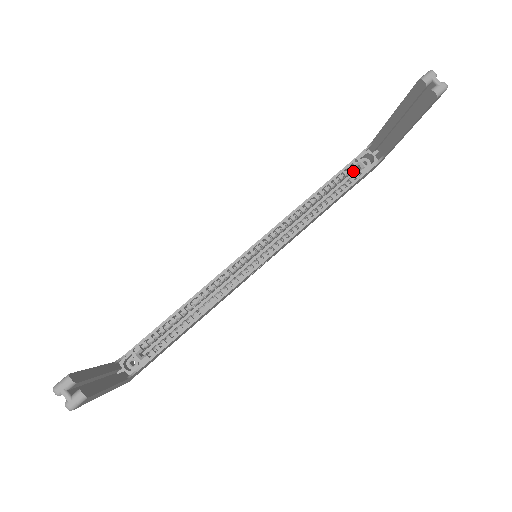
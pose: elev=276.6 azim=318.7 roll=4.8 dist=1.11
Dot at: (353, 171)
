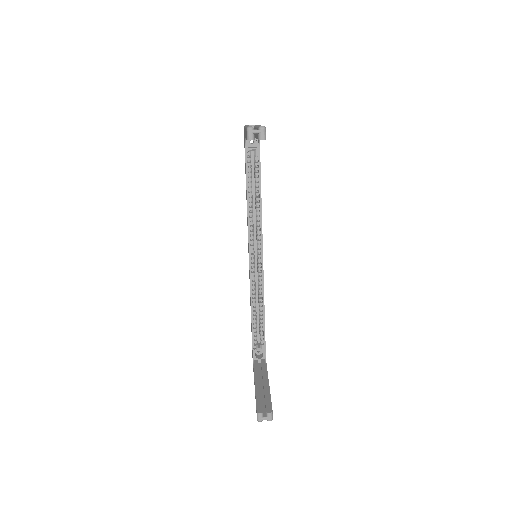
Dot at: occluded
